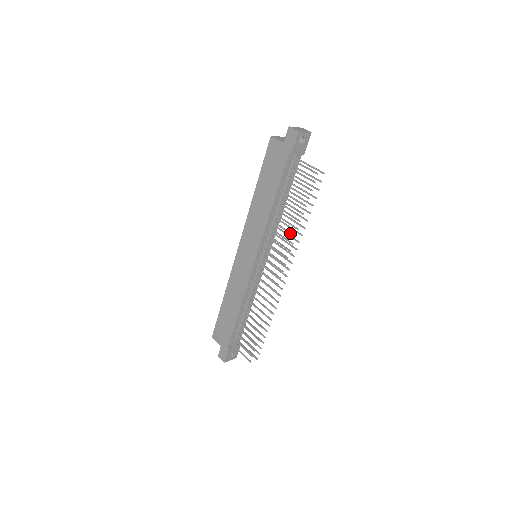
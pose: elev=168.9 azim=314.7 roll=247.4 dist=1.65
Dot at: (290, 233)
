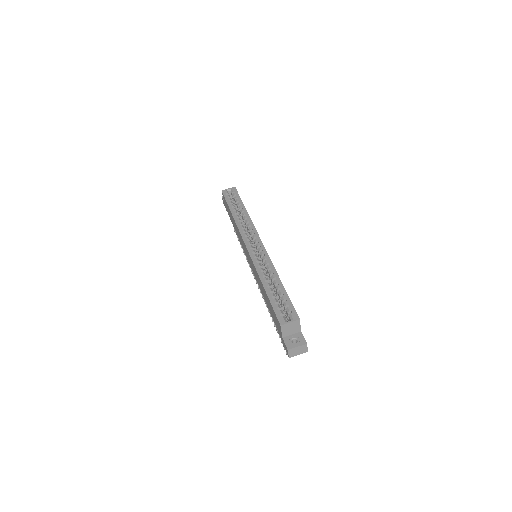
Dot at: occluded
